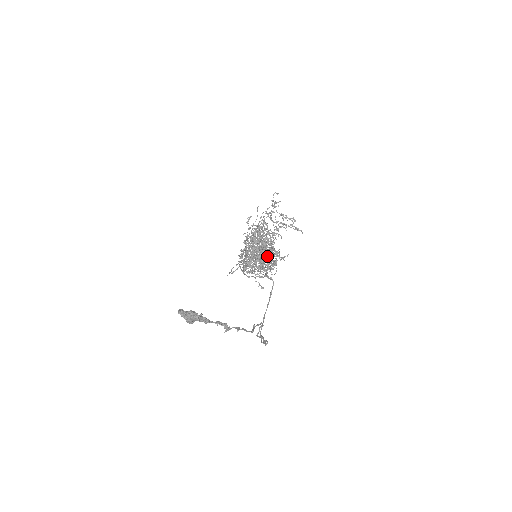
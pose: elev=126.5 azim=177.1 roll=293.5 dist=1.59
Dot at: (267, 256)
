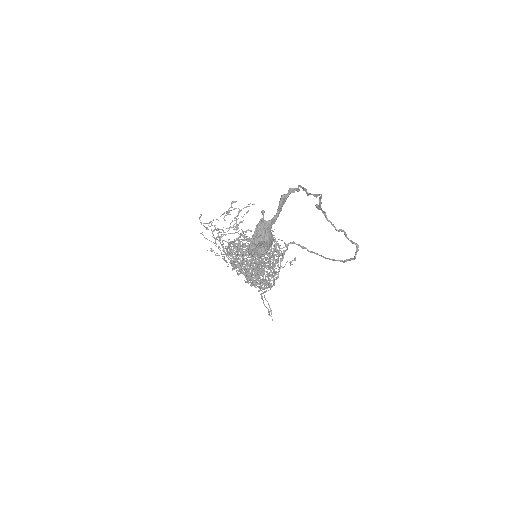
Dot at: occluded
